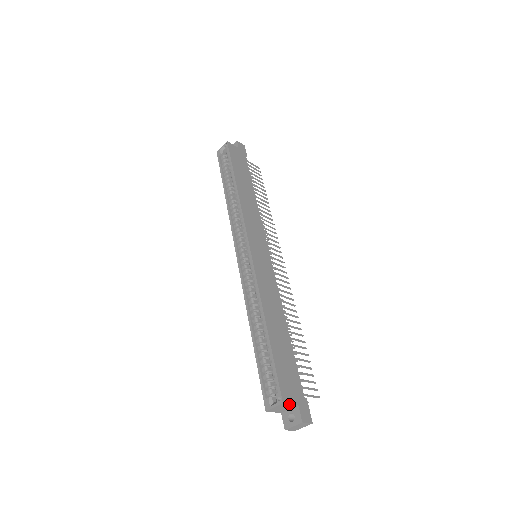
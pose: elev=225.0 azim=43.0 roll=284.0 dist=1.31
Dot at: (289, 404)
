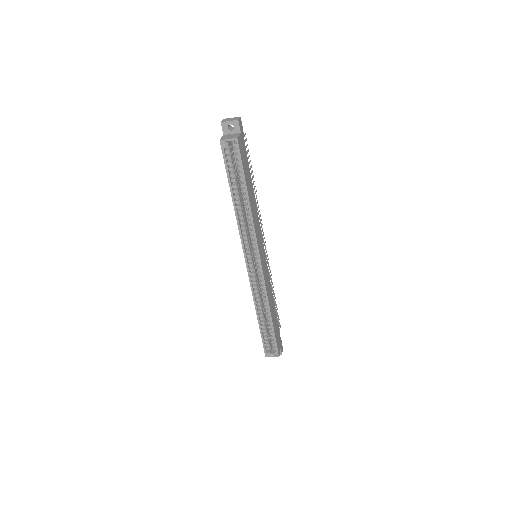
Dot at: (279, 353)
